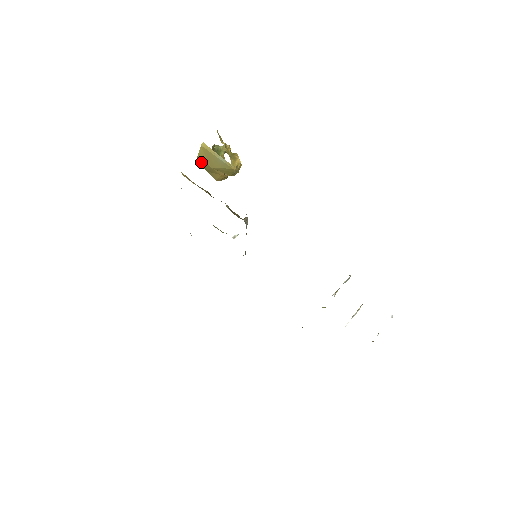
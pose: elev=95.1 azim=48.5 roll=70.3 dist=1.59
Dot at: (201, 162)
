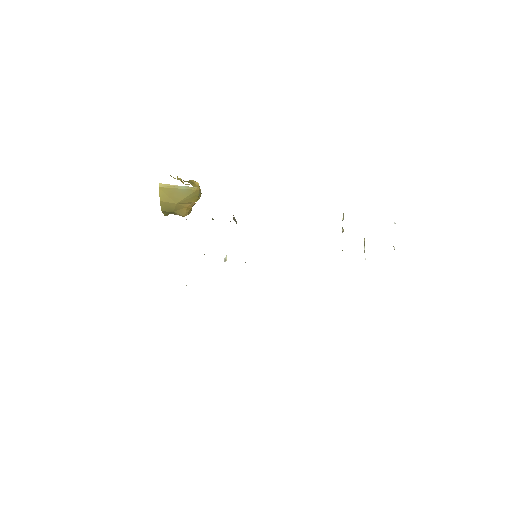
Dot at: (165, 205)
